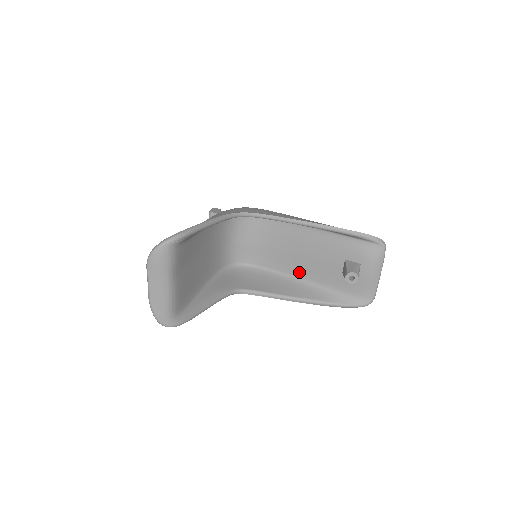
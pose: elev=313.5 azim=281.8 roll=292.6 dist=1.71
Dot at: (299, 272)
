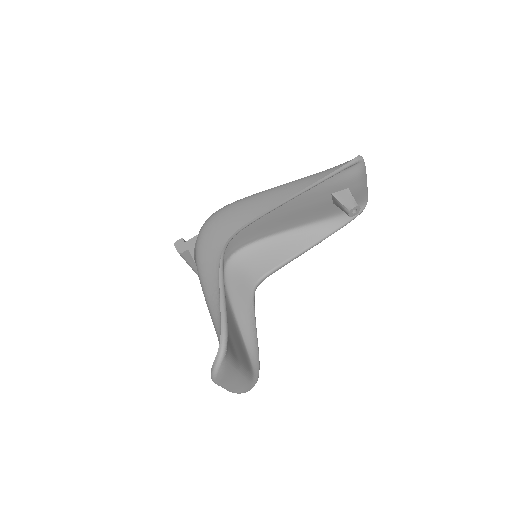
Dot at: (289, 225)
